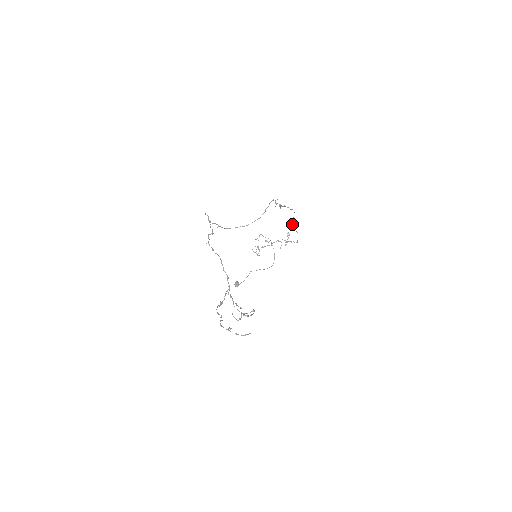
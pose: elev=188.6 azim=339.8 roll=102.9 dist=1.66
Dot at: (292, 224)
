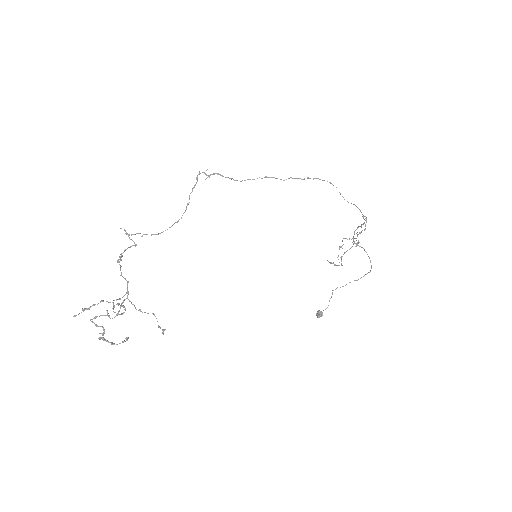
Dot at: (344, 199)
